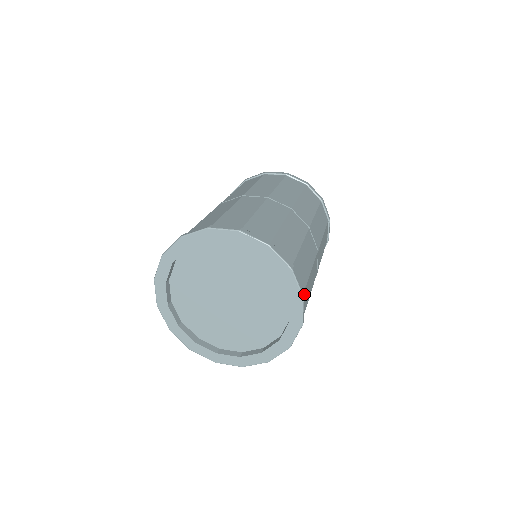
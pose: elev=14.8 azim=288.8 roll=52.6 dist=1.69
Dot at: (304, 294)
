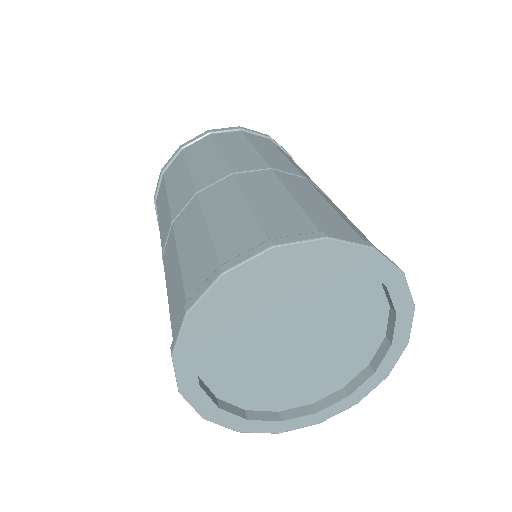
Dot at: occluded
